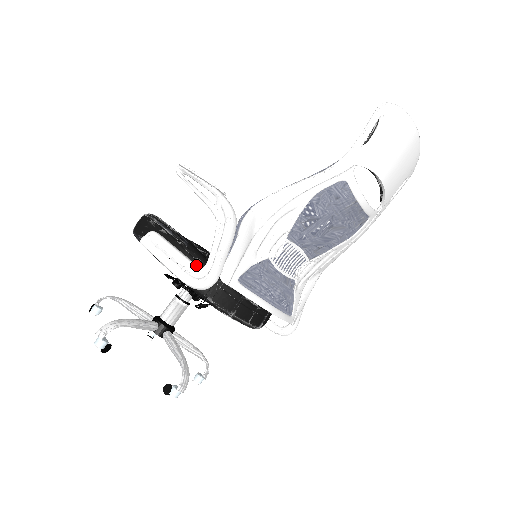
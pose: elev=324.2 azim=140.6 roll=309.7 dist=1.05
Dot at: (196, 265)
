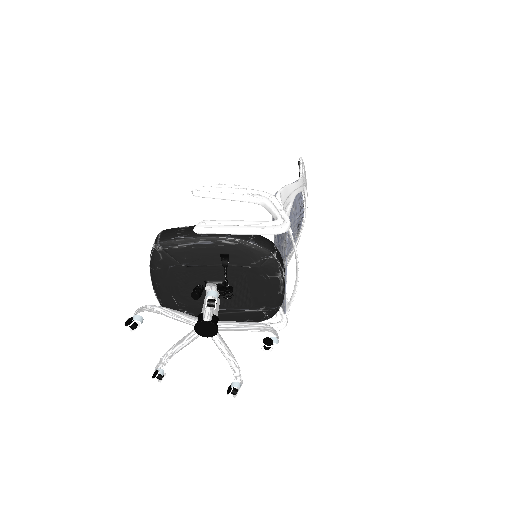
Dot at: (268, 221)
